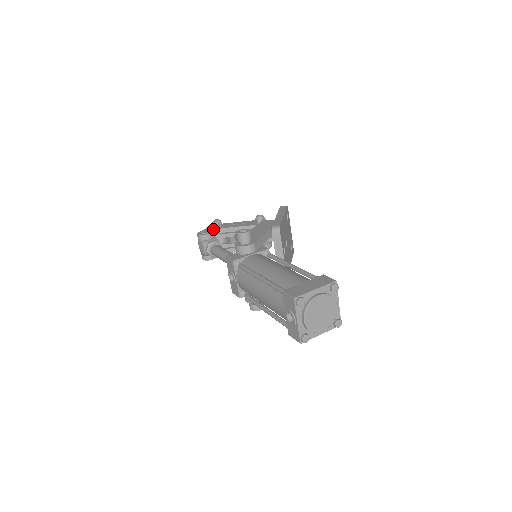
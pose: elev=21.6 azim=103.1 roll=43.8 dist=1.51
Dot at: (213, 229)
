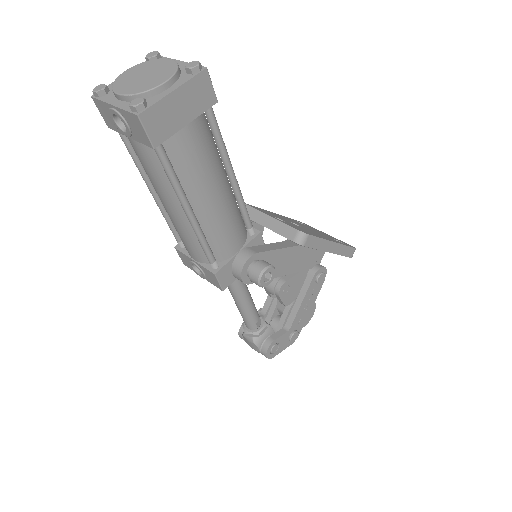
Dot at: occluded
